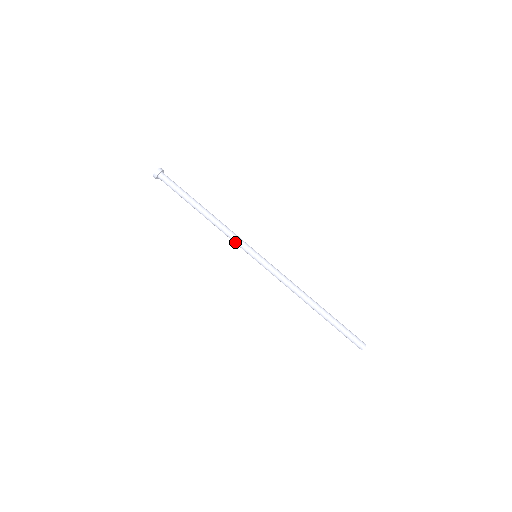
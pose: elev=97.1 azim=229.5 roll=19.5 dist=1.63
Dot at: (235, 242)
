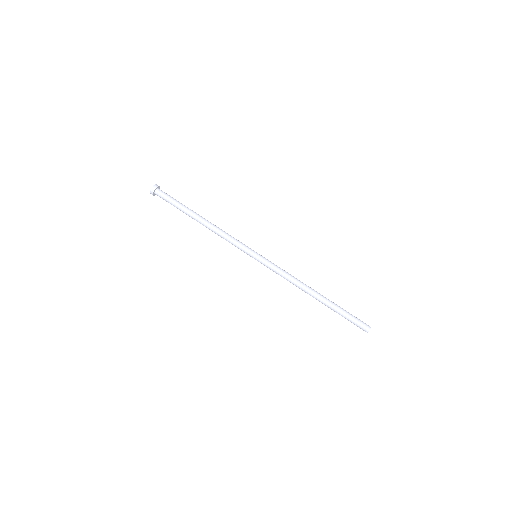
Dot at: (235, 244)
